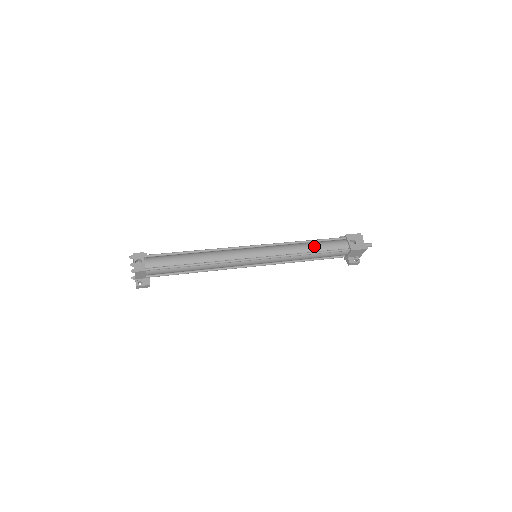
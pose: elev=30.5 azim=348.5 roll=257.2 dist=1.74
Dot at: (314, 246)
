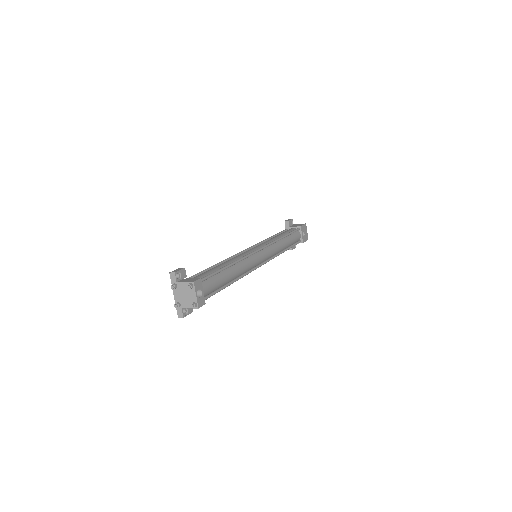
Dot at: (288, 242)
